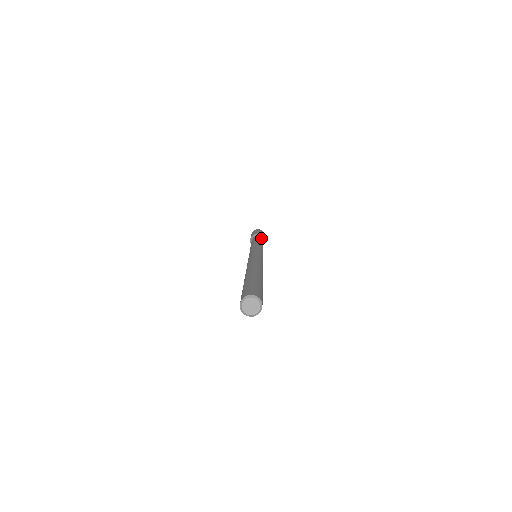
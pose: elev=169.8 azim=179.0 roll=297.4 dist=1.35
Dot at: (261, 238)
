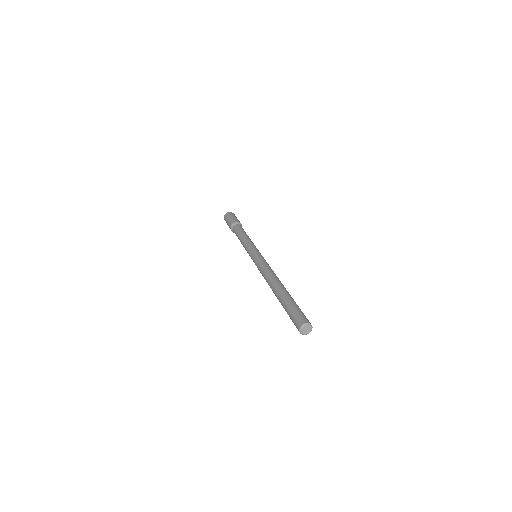
Dot at: (238, 227)
